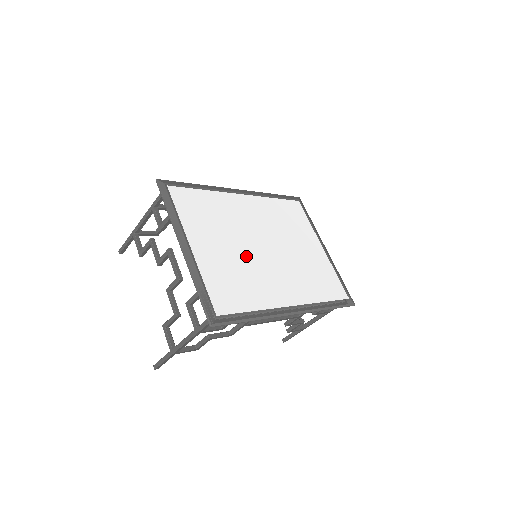
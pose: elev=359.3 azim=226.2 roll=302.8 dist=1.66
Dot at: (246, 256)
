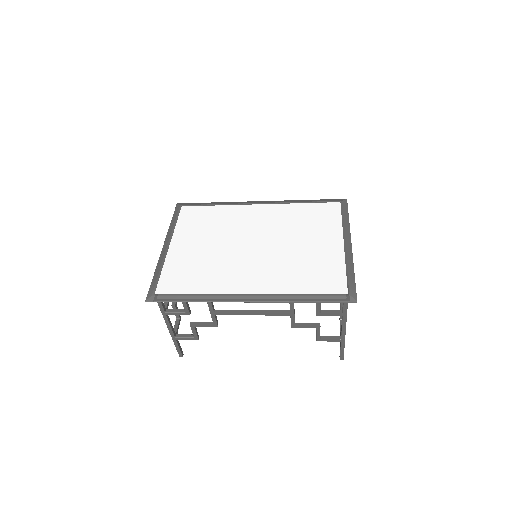
Dot at: (223, 252)
